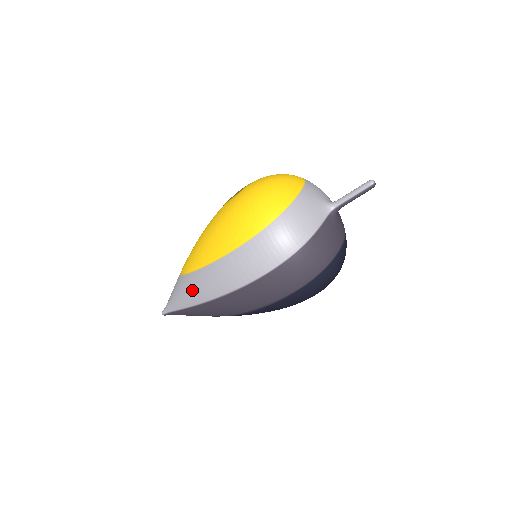
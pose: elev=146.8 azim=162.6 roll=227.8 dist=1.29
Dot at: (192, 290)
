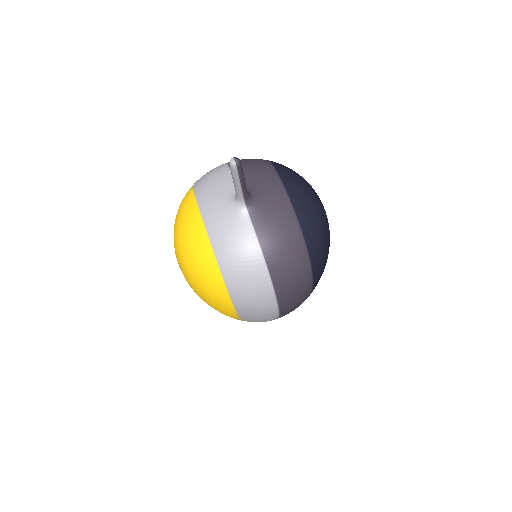
Dot at: occluded
